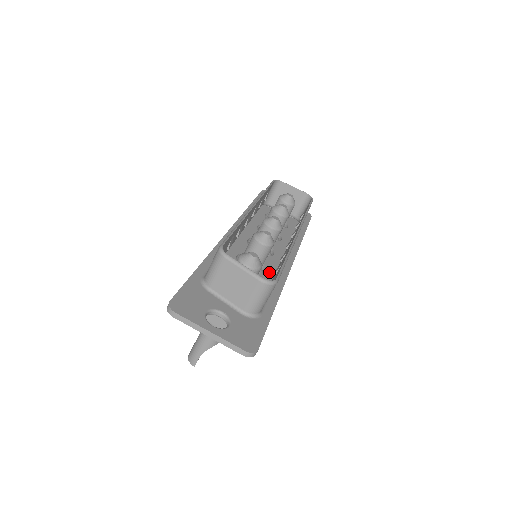
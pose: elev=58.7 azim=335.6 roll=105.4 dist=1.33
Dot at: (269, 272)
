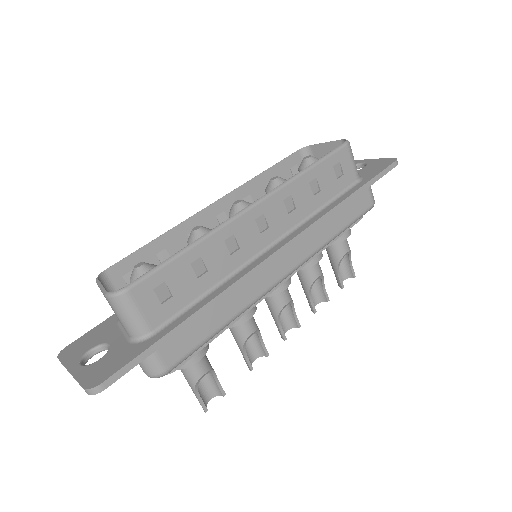
Dot at: occluded
